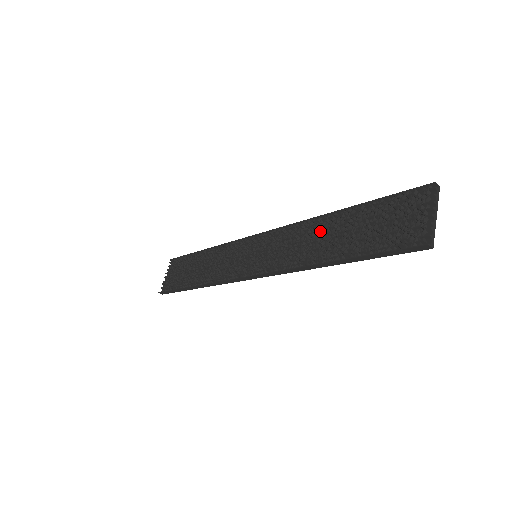
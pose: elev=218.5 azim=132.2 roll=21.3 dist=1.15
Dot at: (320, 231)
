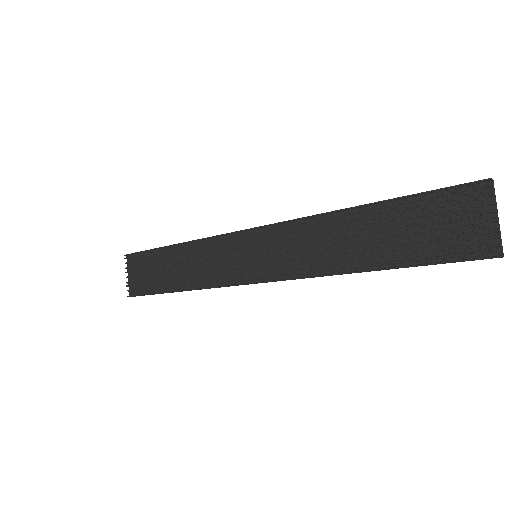
Dot at: (341, 230)
